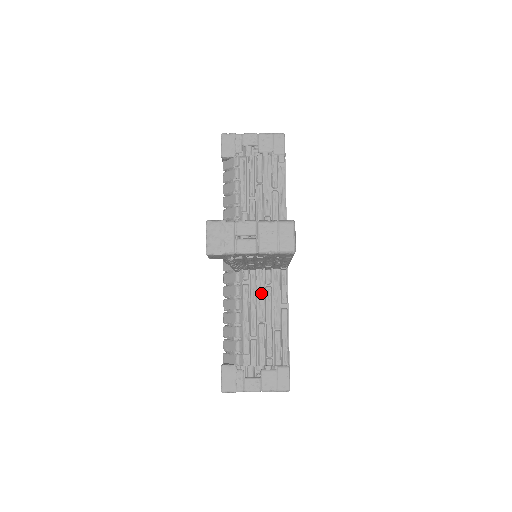
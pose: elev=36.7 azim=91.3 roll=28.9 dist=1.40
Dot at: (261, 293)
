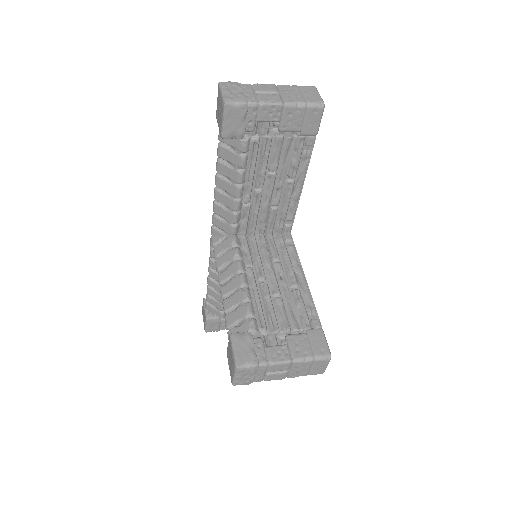
Dot at: occluded
